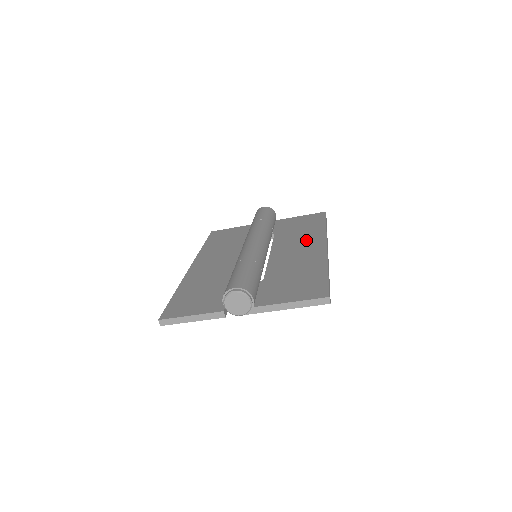
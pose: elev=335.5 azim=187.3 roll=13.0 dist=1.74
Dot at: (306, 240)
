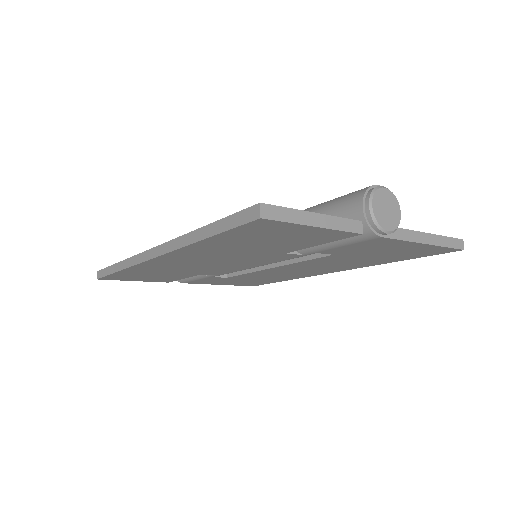
Dot at: occluded
